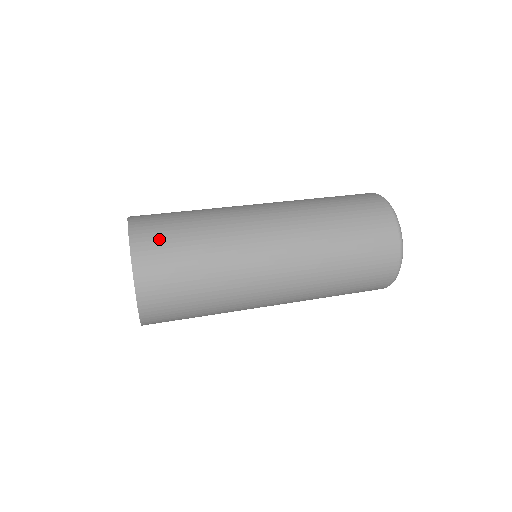
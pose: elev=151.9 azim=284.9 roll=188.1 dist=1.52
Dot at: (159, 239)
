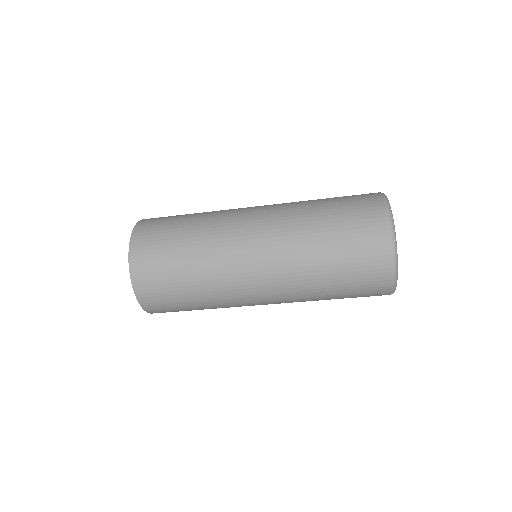
Dot at: occluded
